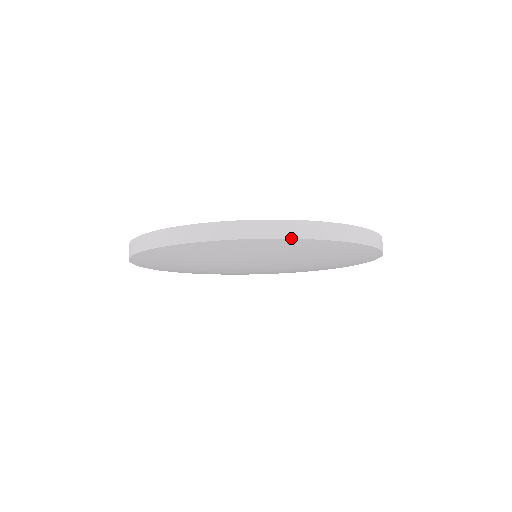
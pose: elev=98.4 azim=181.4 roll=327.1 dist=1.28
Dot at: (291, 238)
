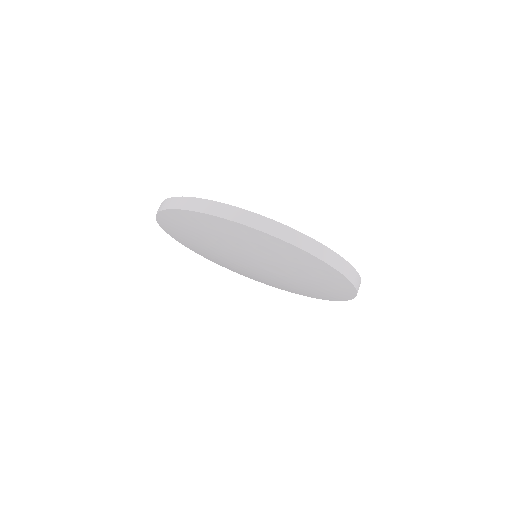
Dot at: (353, 284)
